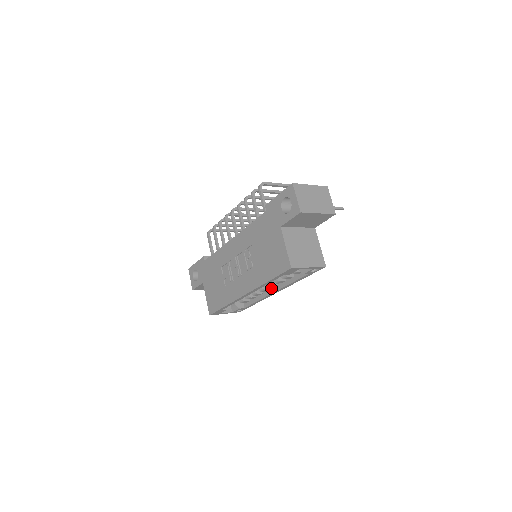
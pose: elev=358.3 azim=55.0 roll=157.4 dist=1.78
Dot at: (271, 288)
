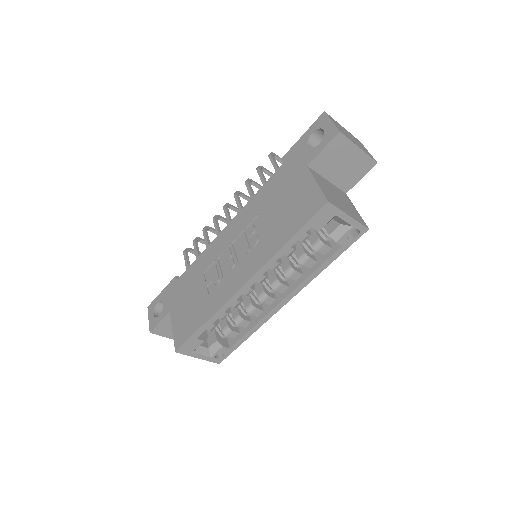
Dot at: (277, 297)
